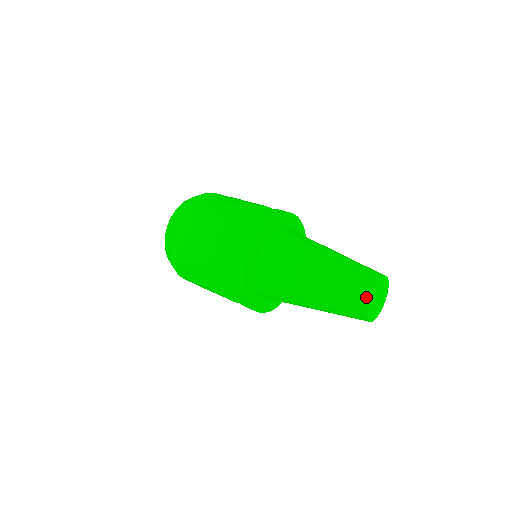
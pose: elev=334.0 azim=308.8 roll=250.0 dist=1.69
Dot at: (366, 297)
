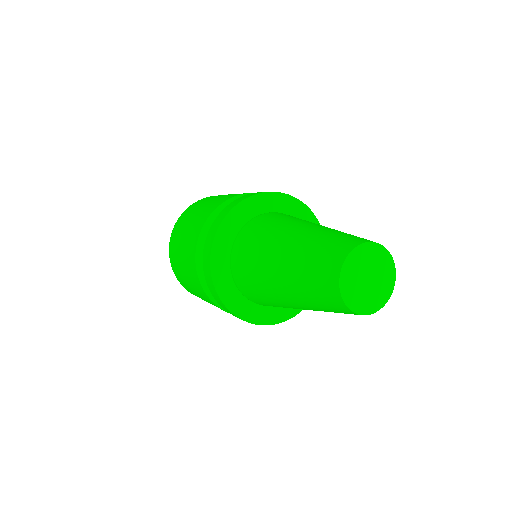
Dot at: (356, 243)
